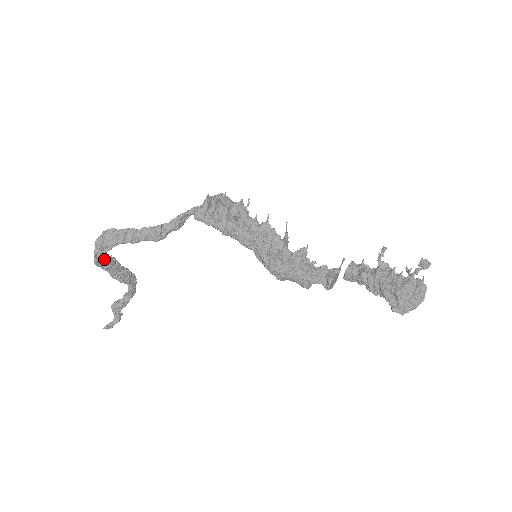
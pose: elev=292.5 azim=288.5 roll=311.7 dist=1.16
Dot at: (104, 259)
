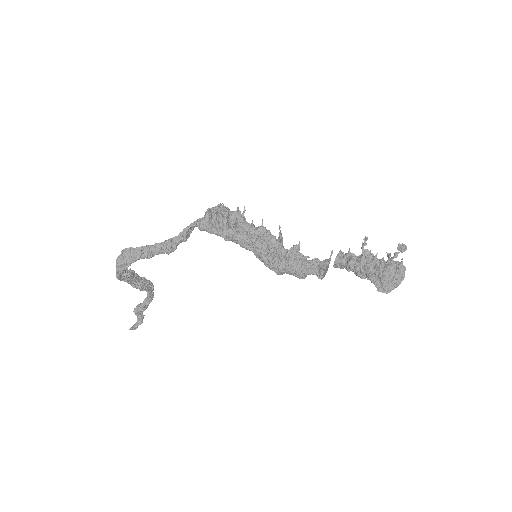
Dot at: (125, 273)
